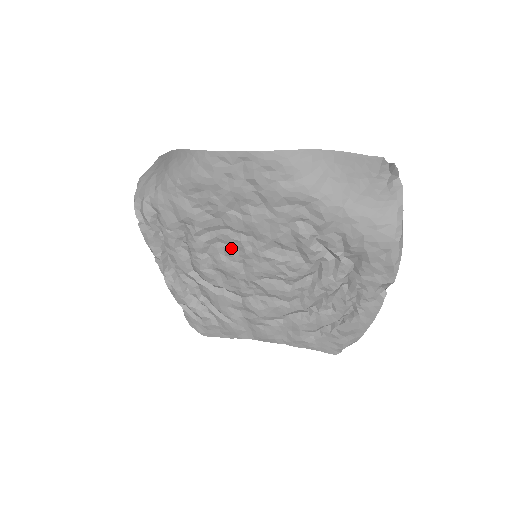
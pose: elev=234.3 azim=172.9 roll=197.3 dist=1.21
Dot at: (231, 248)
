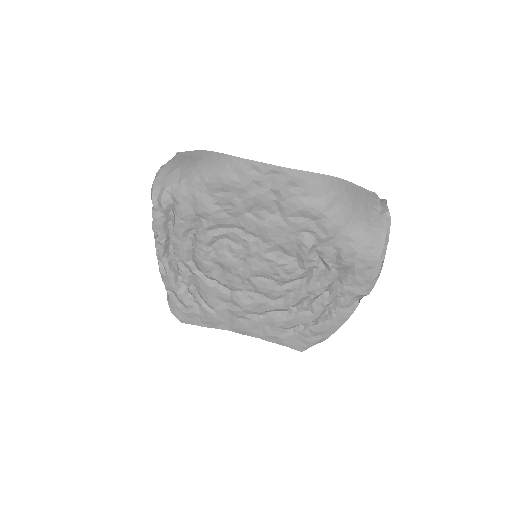
Dot at: (237, 245)
